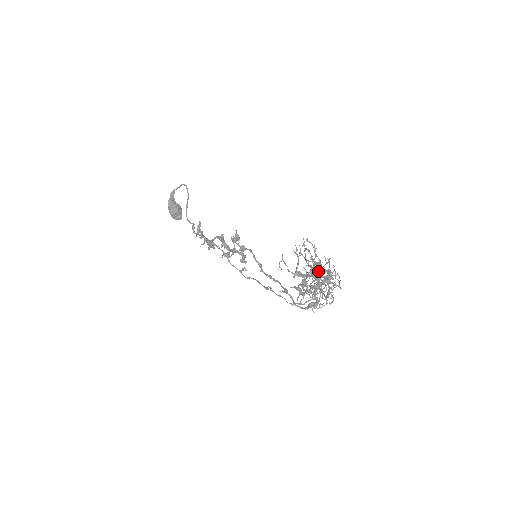
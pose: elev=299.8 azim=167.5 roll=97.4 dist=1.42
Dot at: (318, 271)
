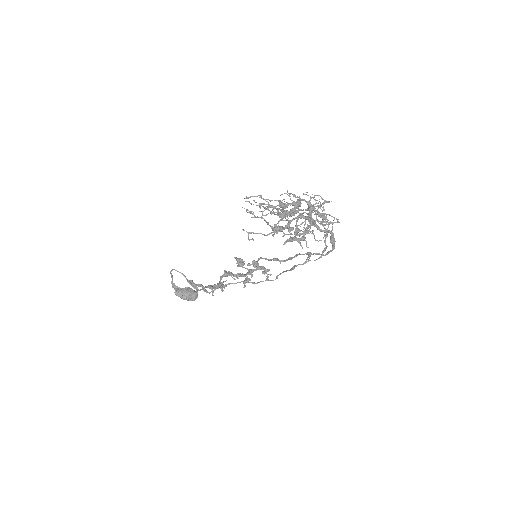
Dot at: occluded
